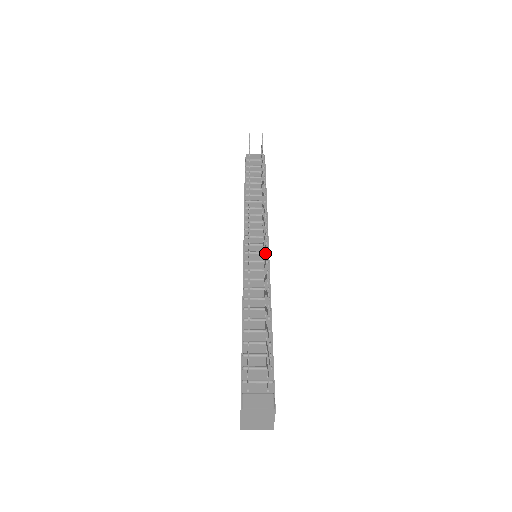
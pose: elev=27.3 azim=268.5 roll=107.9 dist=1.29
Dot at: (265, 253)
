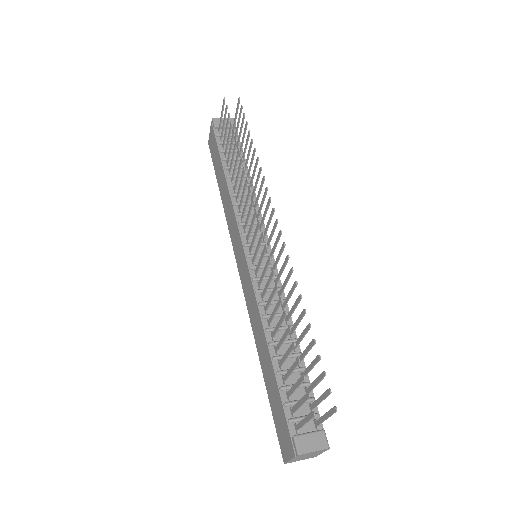
Dot at: (284, 266)
